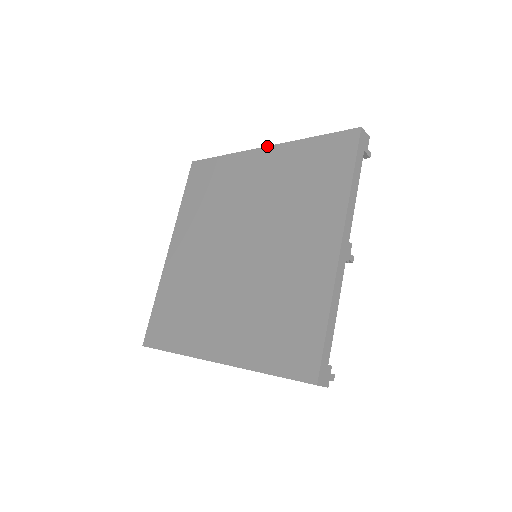
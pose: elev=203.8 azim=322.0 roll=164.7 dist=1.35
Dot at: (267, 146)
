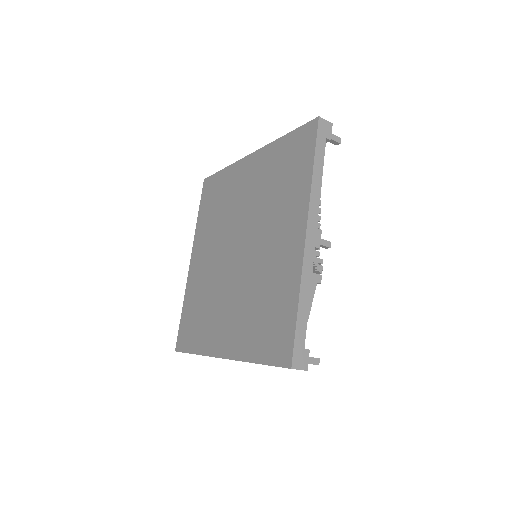
Dot at: (253, 152)
